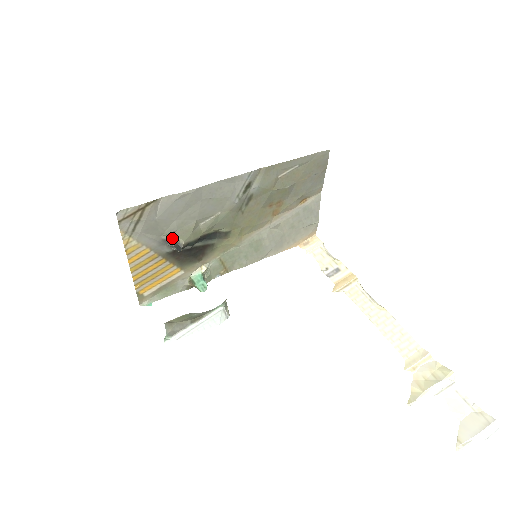
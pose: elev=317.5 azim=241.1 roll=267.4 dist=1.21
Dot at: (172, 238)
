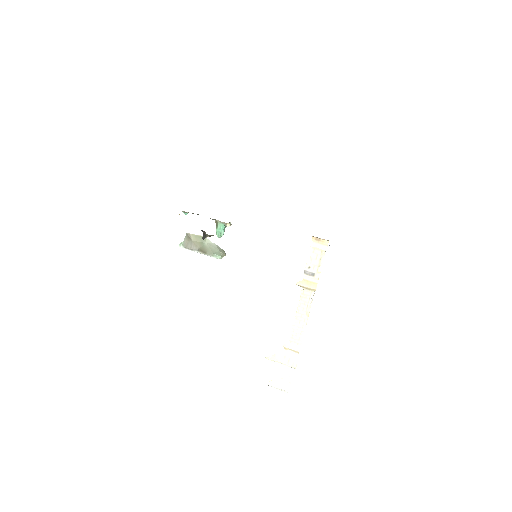
Dot at: occluded
